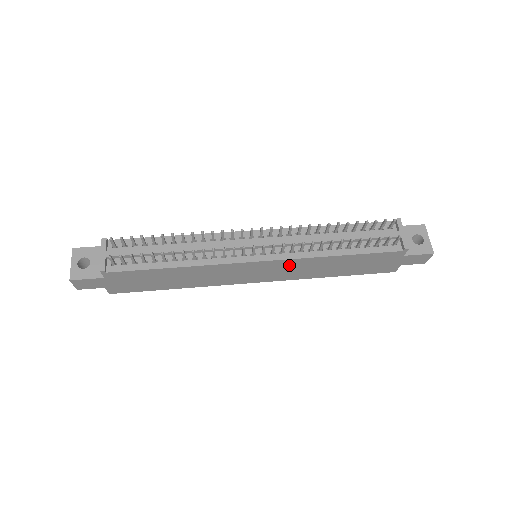
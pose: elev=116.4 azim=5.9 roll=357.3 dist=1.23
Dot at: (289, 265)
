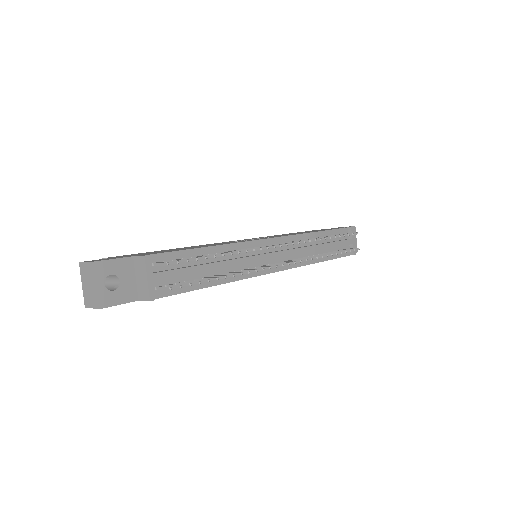
Dot at: occluded
